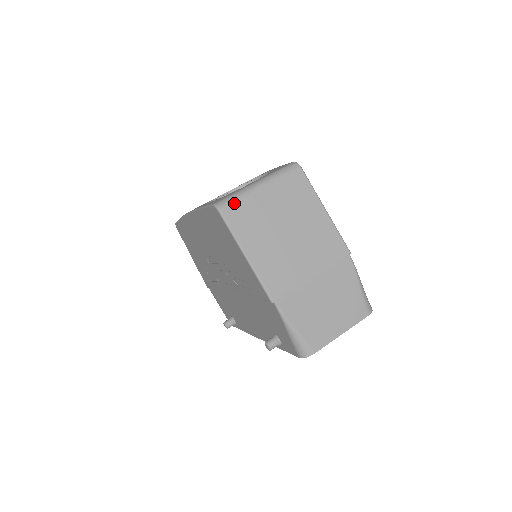
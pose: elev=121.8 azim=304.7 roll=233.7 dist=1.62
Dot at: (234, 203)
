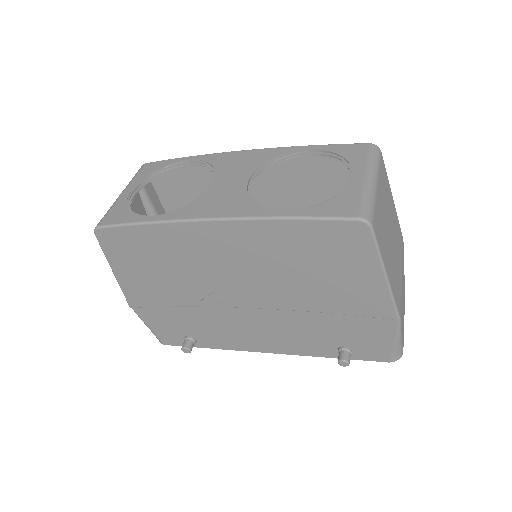
Dot at: (374, 212)
